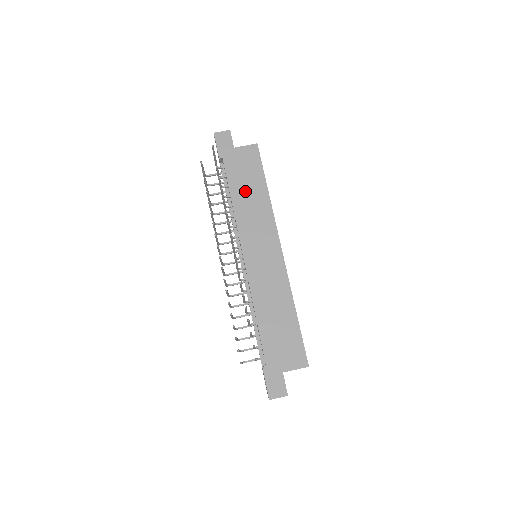
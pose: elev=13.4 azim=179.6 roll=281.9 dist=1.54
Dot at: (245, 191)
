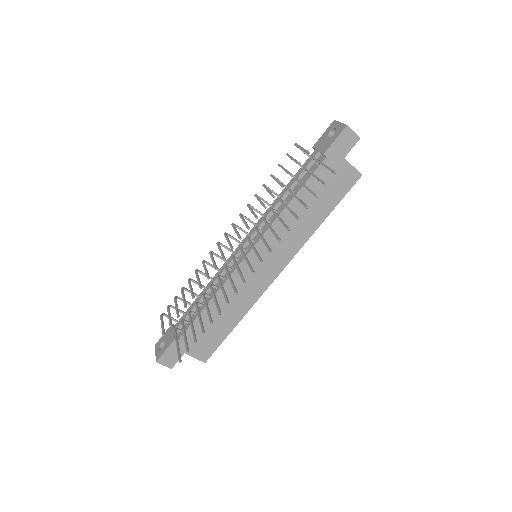
Dot at: (308, 205)
